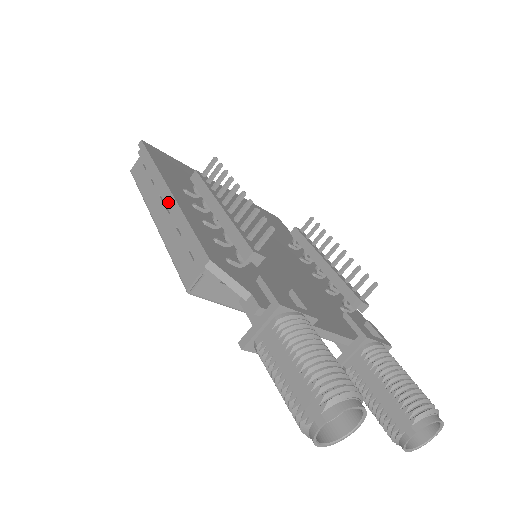
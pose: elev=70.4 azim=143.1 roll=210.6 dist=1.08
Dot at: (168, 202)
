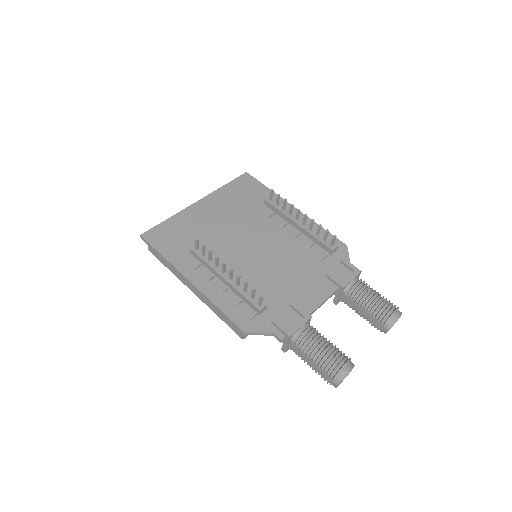
Dot at: occluded
